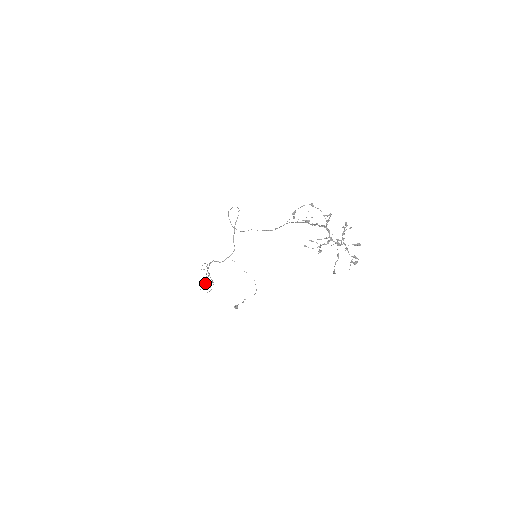
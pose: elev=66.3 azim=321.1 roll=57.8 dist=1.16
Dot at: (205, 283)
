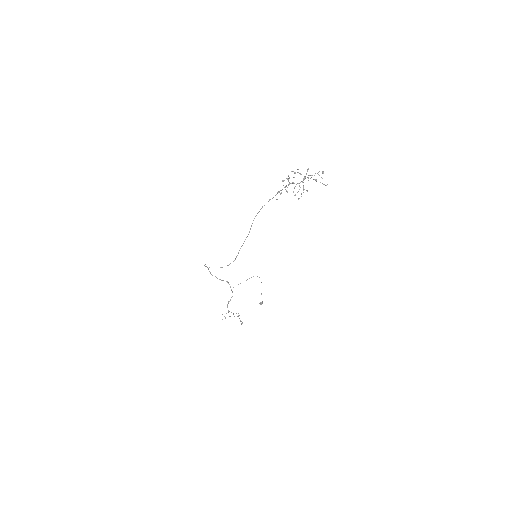
Dot at: (239, 318)
